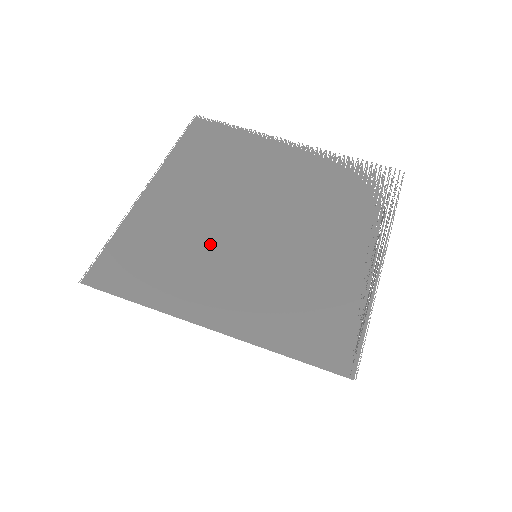
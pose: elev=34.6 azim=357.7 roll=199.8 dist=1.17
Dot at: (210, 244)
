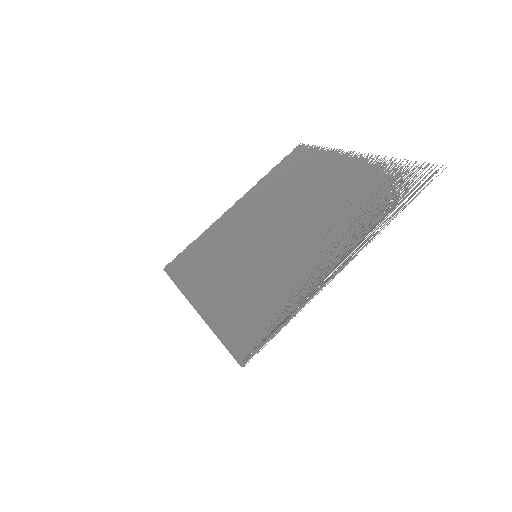
Dot at: (237, 246)
